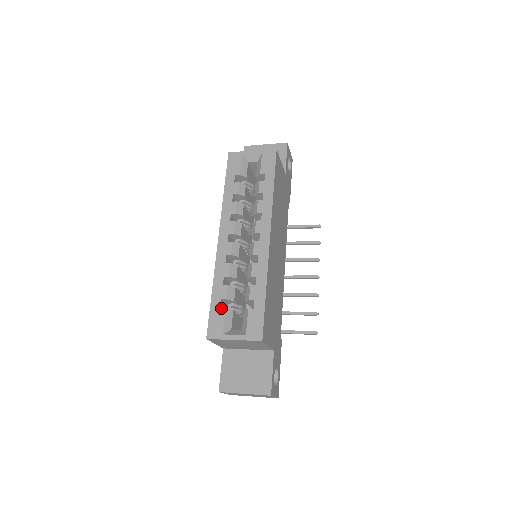
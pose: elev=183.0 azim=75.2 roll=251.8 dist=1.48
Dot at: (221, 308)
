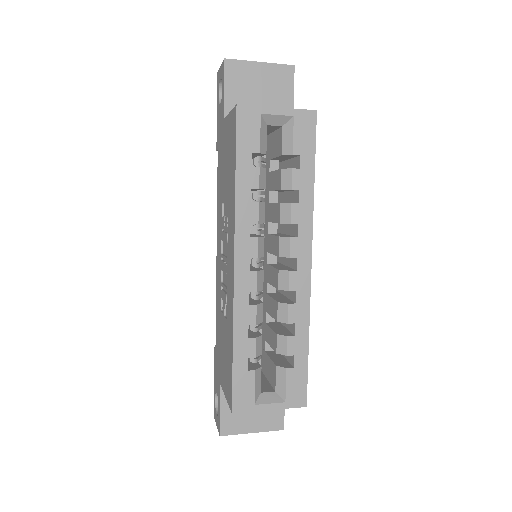
Dot at: (249, 370)
